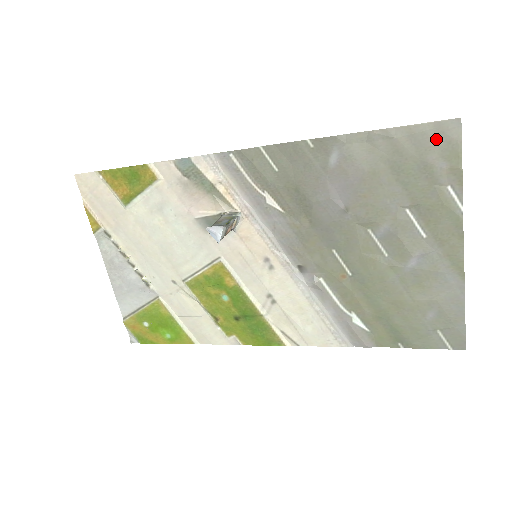
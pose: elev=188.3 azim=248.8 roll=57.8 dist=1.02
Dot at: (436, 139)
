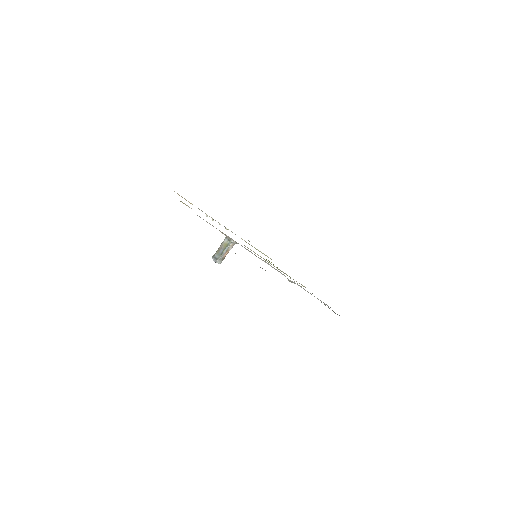
Dot at: occluded
